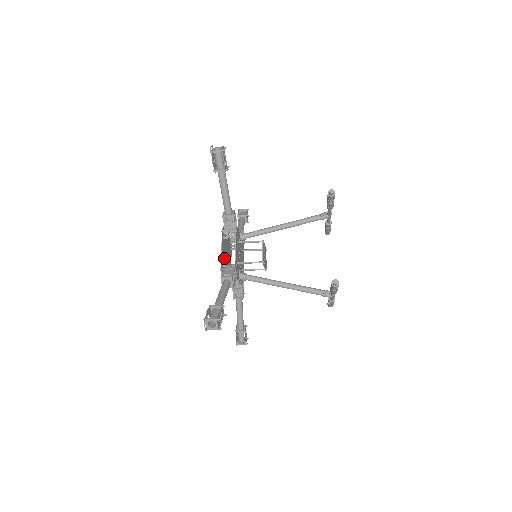
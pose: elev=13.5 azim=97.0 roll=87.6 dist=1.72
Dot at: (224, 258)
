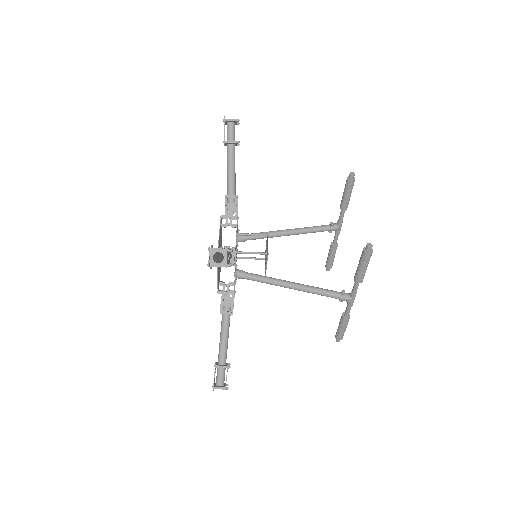
Dot at: occluded
